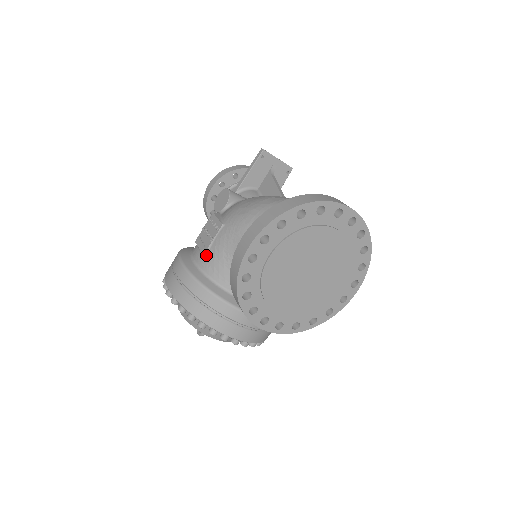
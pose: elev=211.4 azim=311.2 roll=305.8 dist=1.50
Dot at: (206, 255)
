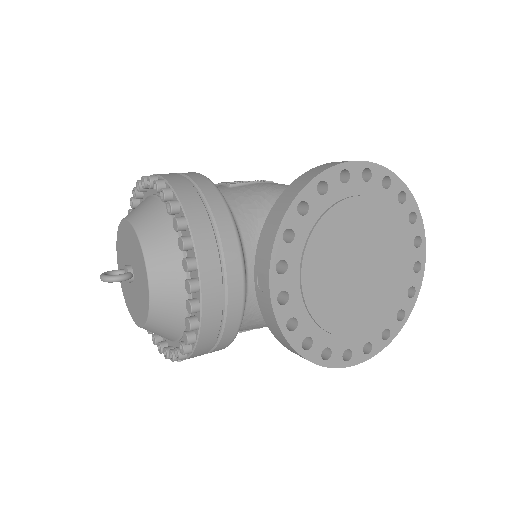
Dot at: (233, 186)
